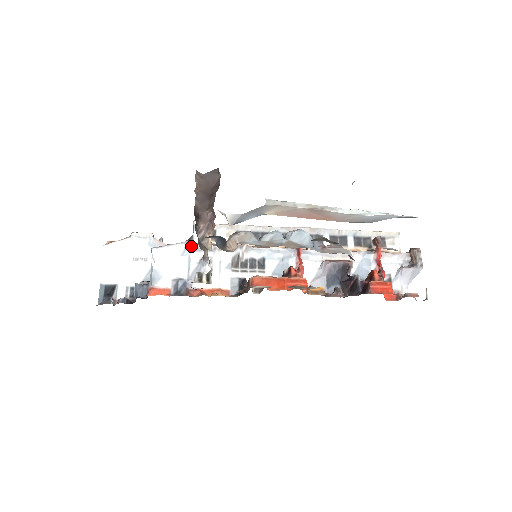
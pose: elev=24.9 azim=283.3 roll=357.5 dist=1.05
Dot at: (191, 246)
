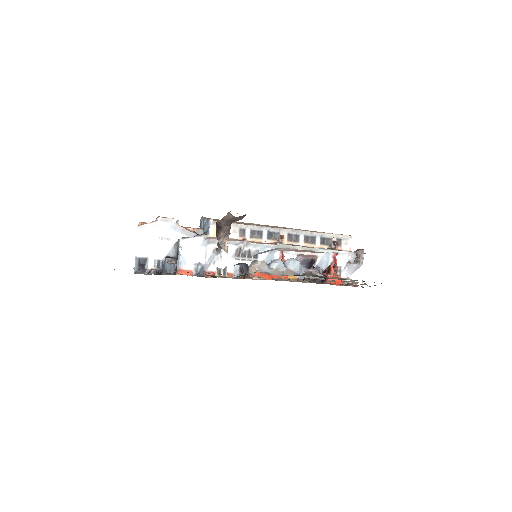
Dot at: (208, 240)
